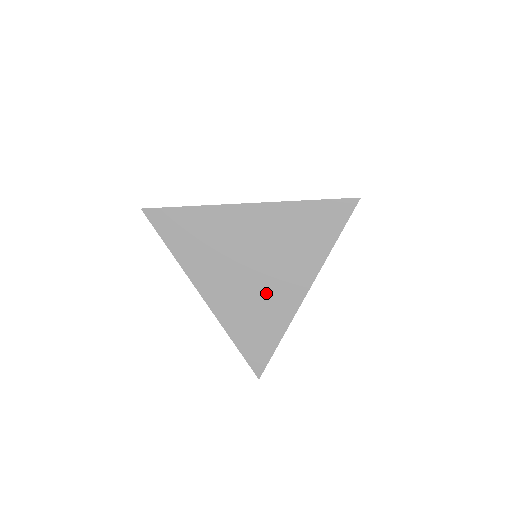
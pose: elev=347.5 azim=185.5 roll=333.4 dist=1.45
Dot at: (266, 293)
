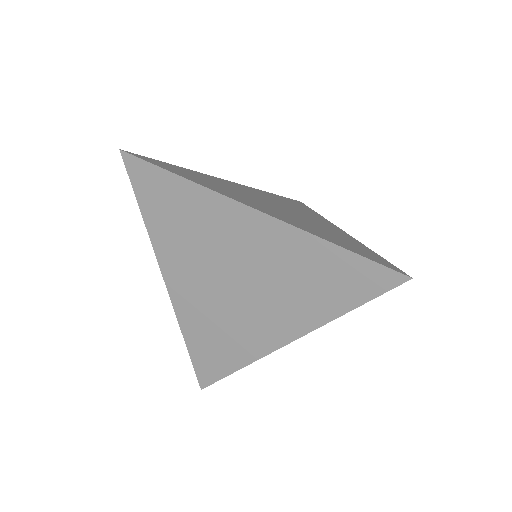
Dot at: (240, 318)
